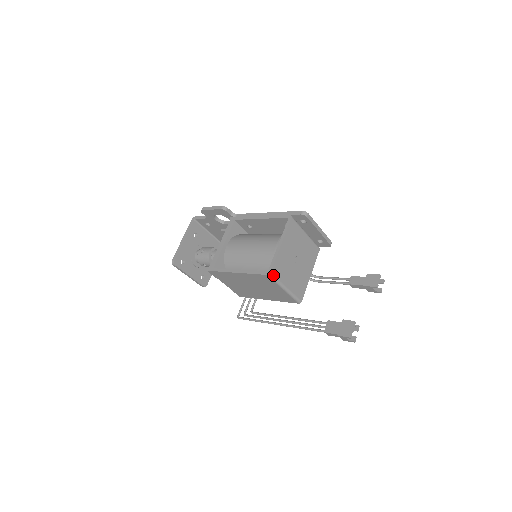
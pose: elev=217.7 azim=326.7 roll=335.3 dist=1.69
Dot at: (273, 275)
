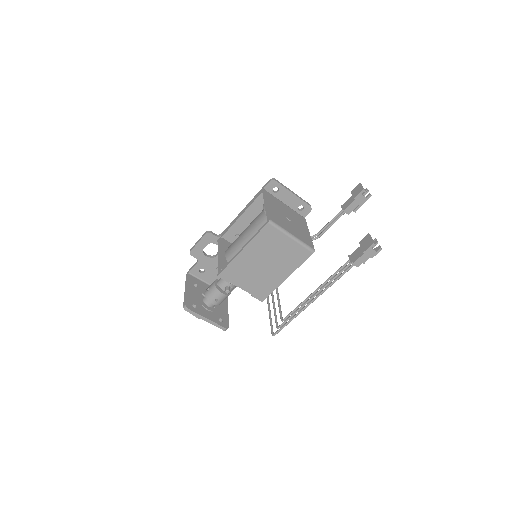
Dot at: (273, 222)
